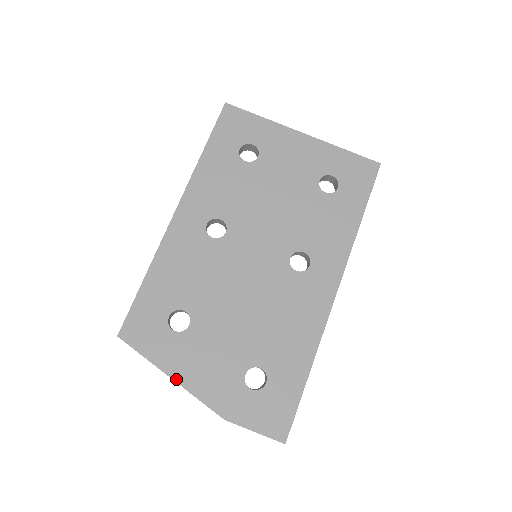
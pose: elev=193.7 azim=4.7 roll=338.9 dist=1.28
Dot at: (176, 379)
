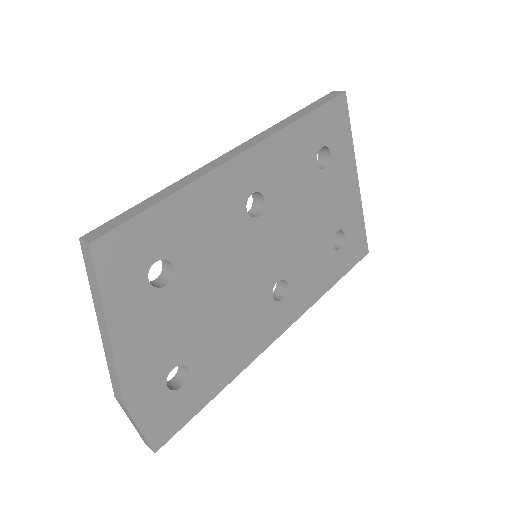
Dot at: (112, 336)
